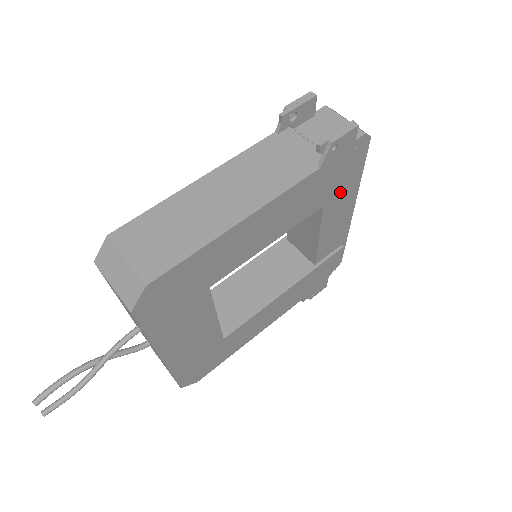
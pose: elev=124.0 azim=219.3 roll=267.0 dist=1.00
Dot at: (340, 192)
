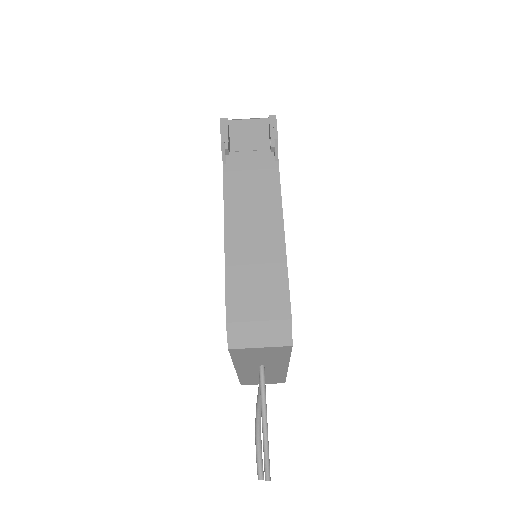
Dot at: occluded
